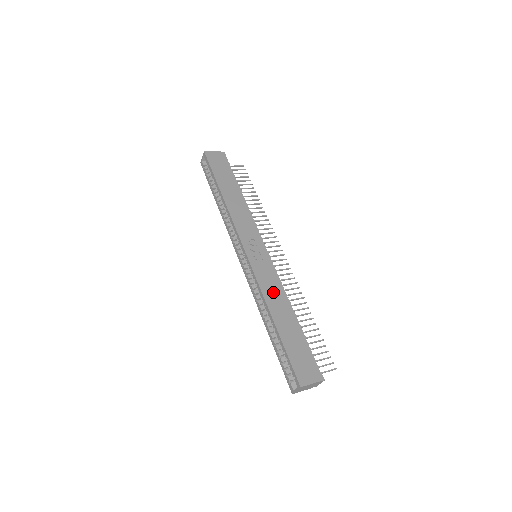
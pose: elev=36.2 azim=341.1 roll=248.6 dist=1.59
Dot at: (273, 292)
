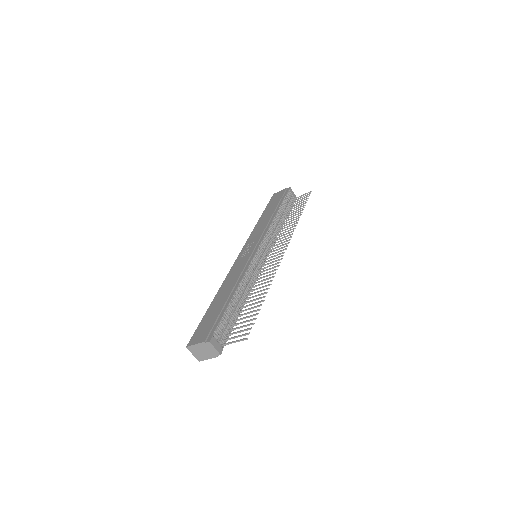
Dot at: (233, 277)
